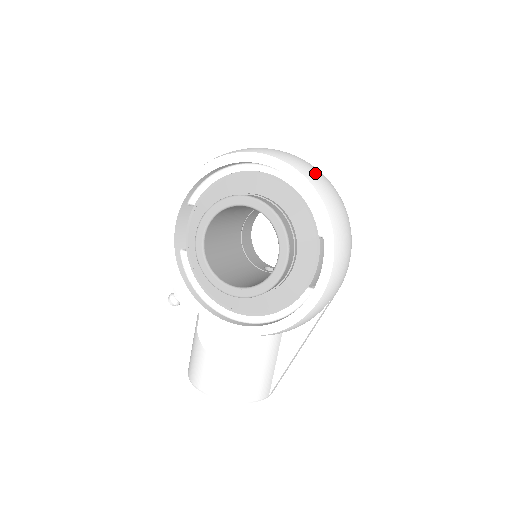
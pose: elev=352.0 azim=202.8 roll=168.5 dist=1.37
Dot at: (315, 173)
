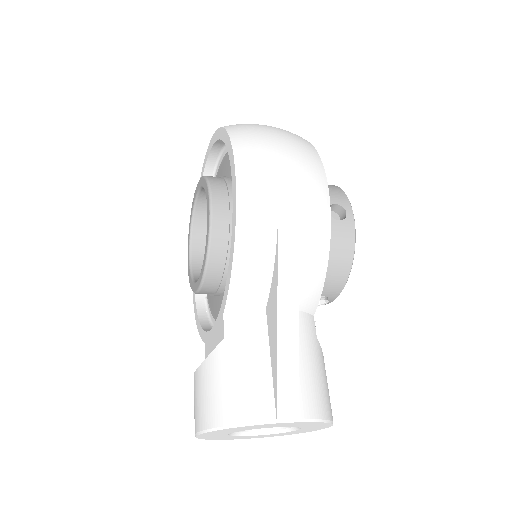
Dot at: occluded
